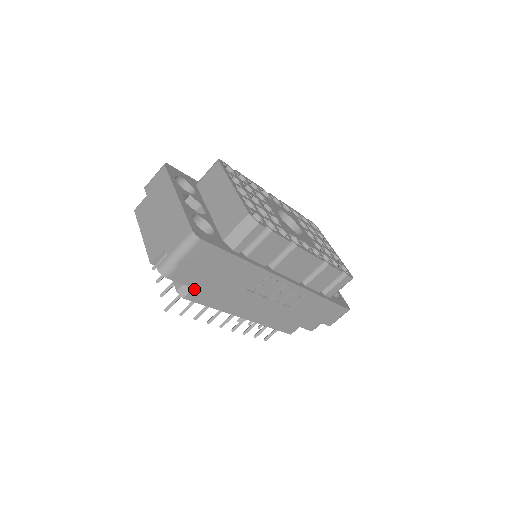
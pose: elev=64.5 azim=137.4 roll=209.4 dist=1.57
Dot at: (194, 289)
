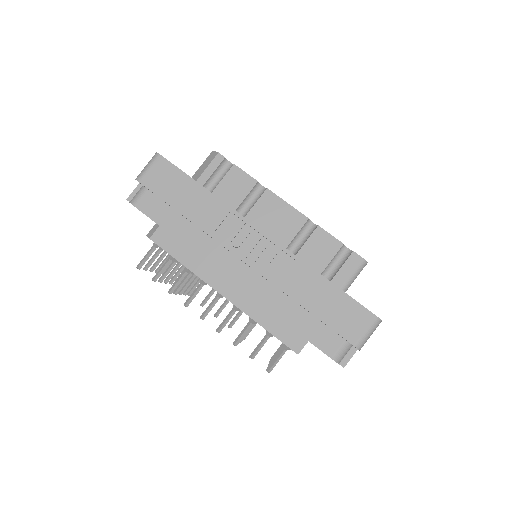
Dot at: (160, 228)
